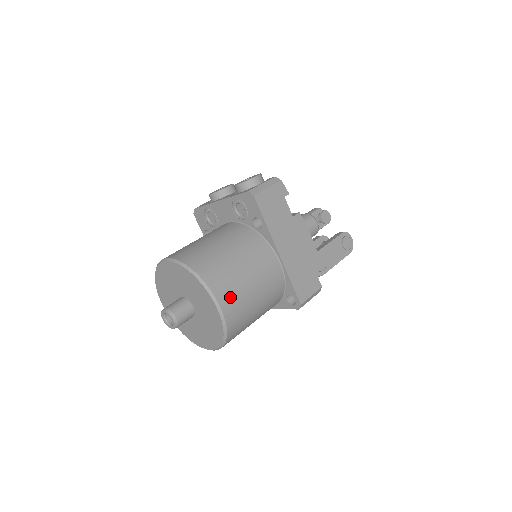
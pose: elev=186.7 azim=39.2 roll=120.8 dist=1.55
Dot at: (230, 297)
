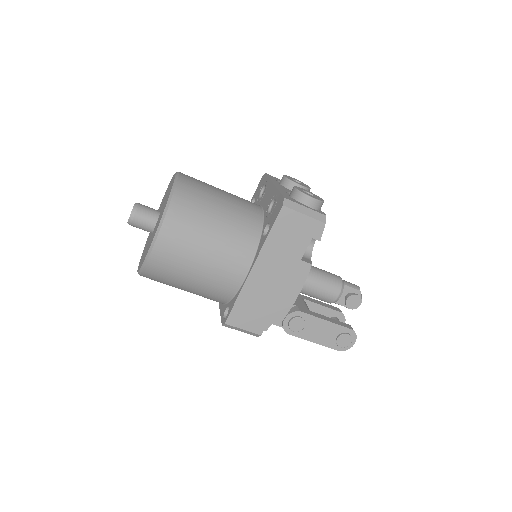
Dot at: (171, 248)
